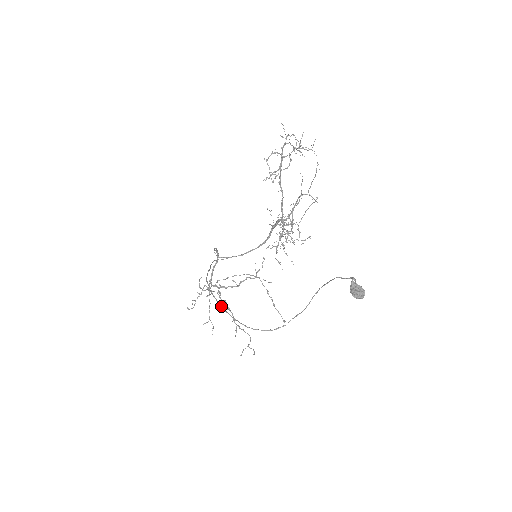
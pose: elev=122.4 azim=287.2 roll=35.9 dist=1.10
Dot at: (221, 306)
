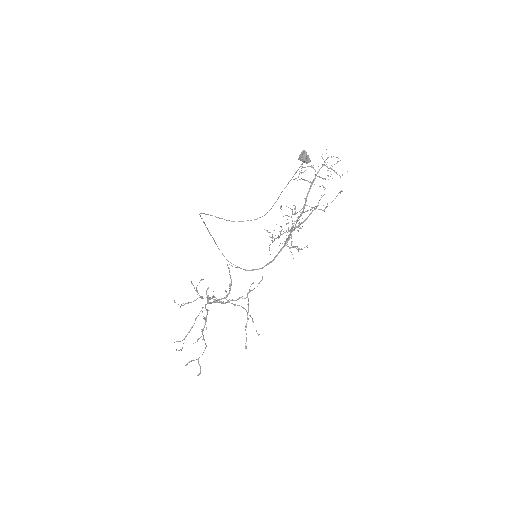
Dot at: occluded
